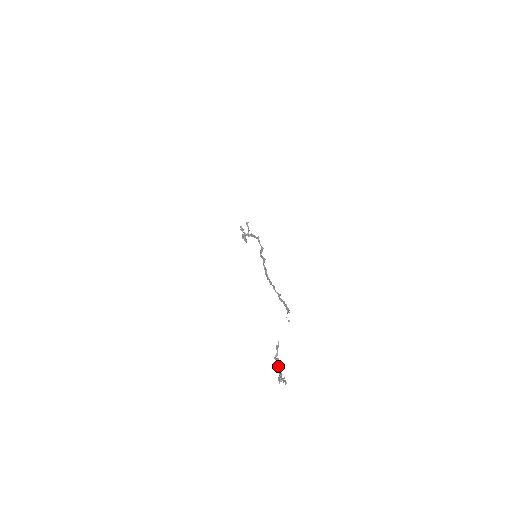
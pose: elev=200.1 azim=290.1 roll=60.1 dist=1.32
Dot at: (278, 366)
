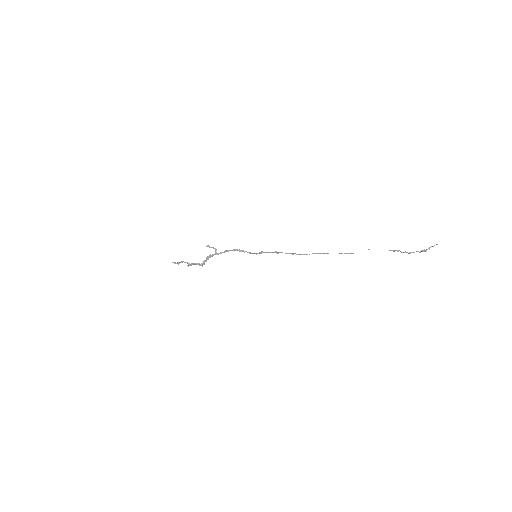
Dot at: occluded
